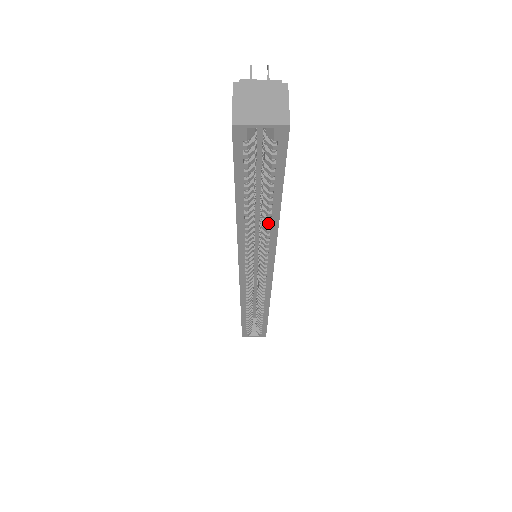
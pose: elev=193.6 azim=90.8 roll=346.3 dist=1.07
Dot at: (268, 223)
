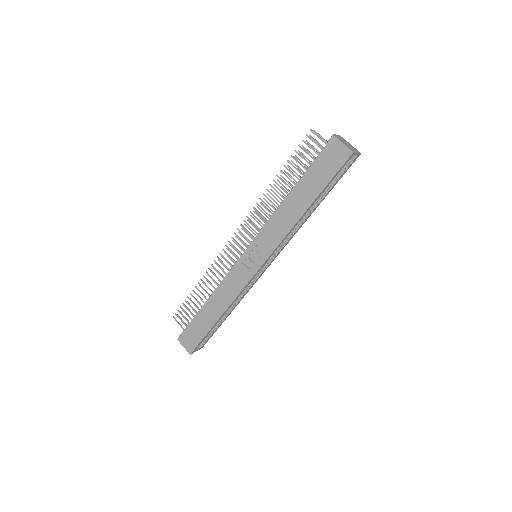
Dot at: (306, 217)
